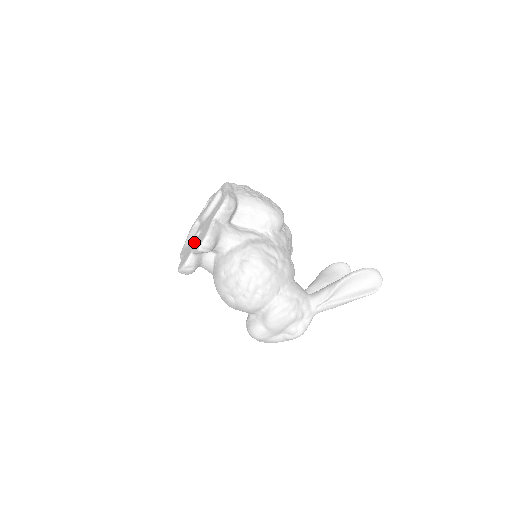
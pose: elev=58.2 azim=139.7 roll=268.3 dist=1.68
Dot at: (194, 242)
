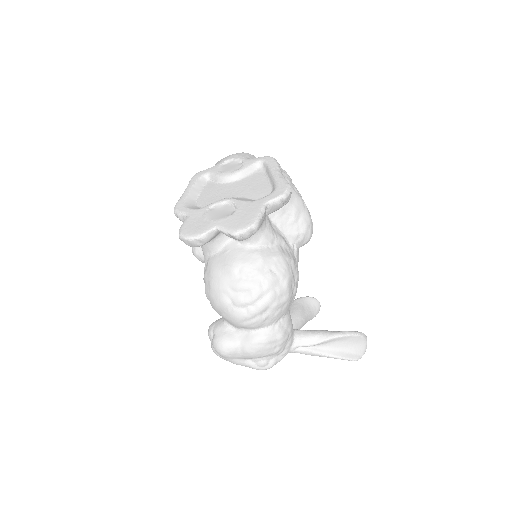
Dot at: (216, 211)
